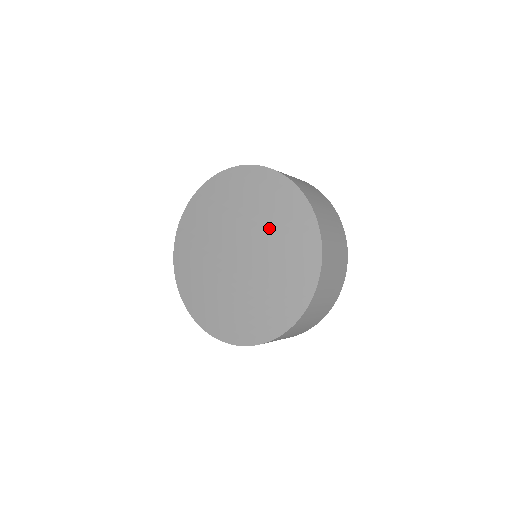
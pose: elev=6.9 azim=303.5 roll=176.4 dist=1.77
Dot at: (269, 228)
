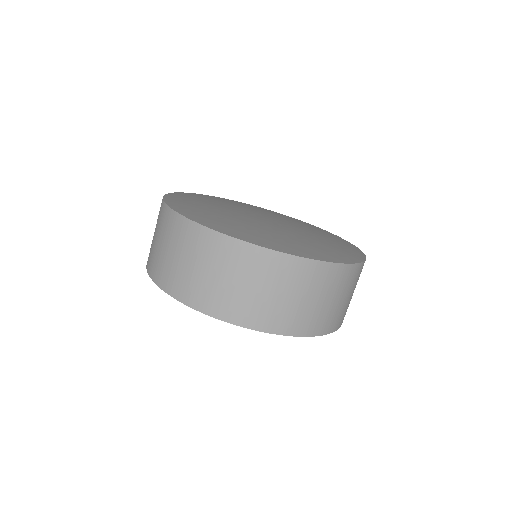
Dot at: (294, 222)
